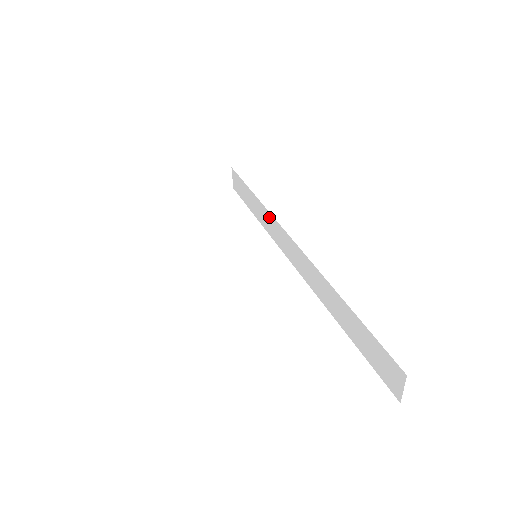
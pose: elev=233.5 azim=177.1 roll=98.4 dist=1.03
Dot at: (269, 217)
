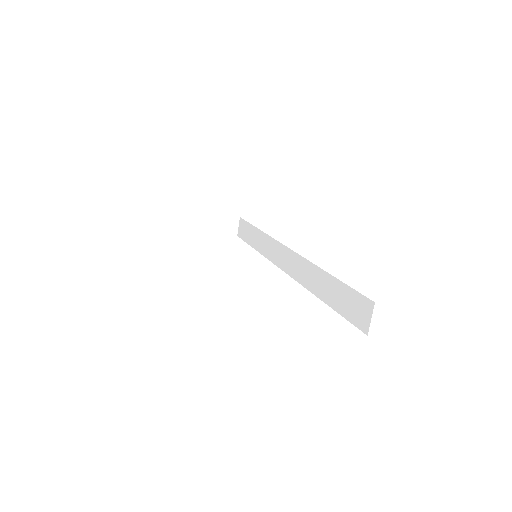
Dot at: (269, 240)
